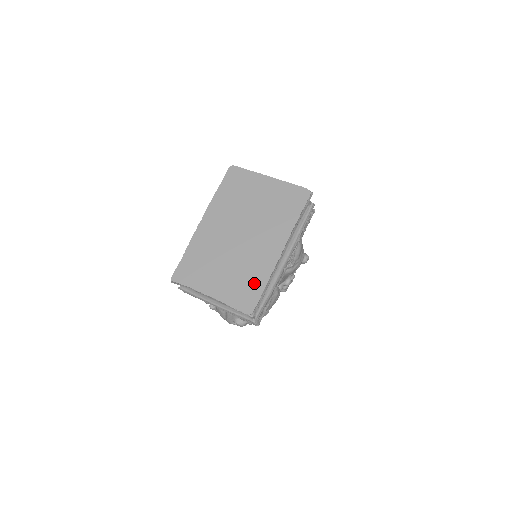
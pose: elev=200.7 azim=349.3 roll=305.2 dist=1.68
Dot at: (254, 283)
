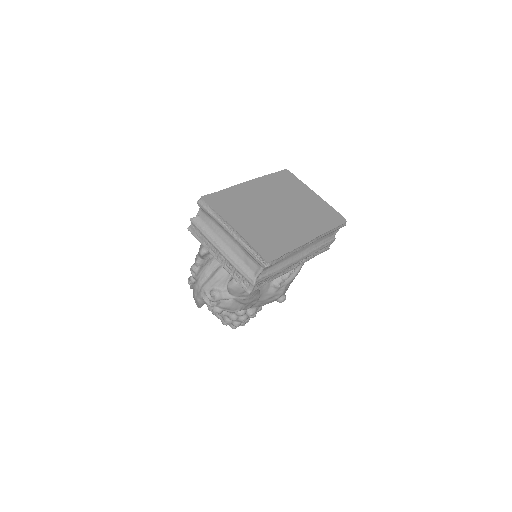
Dot at: (280, 244)
